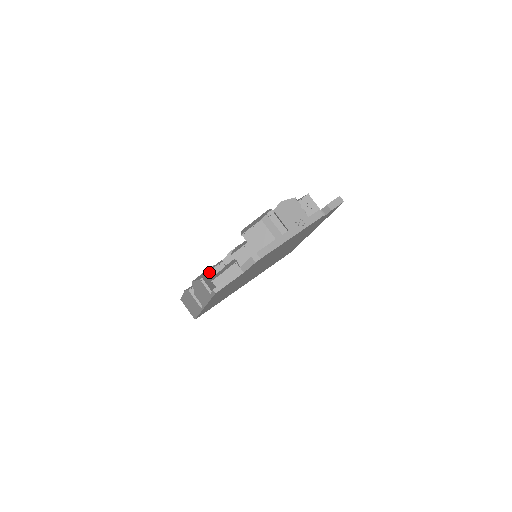
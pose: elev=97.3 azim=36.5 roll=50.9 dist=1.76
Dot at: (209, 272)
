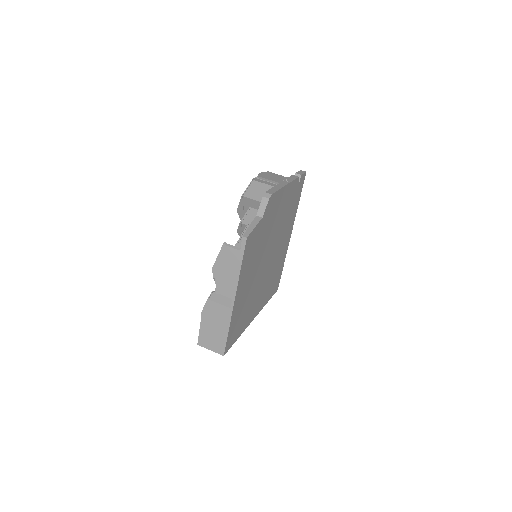
Dot at: occluded
